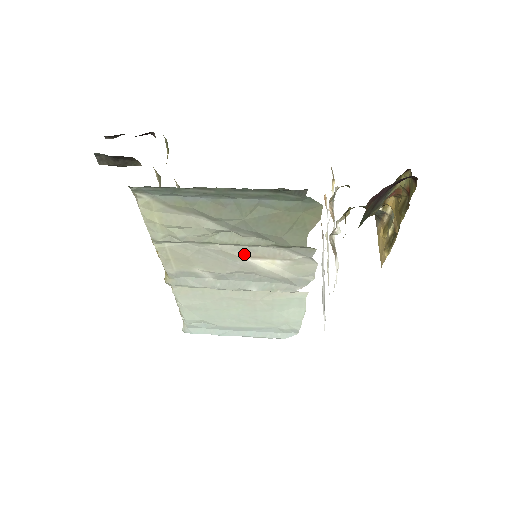
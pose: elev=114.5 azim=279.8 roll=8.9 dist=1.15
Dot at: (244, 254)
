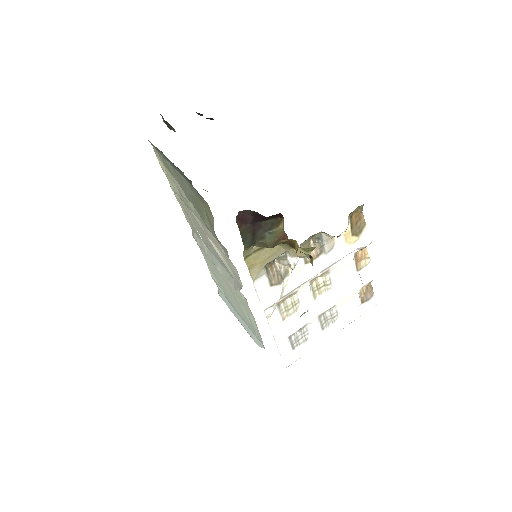
Dot at: (204, 229)
